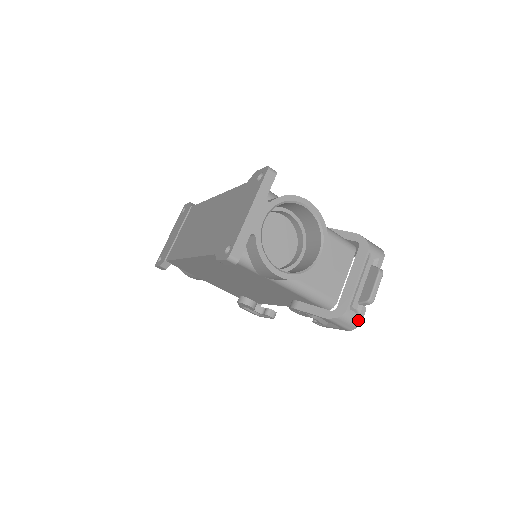
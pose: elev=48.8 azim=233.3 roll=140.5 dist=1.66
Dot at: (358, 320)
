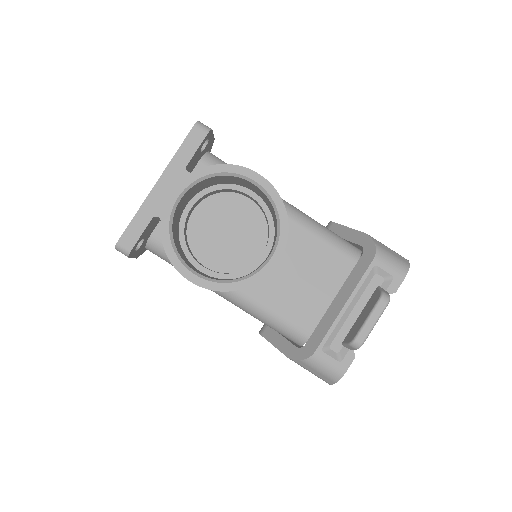
Dot at: (337, 371)
